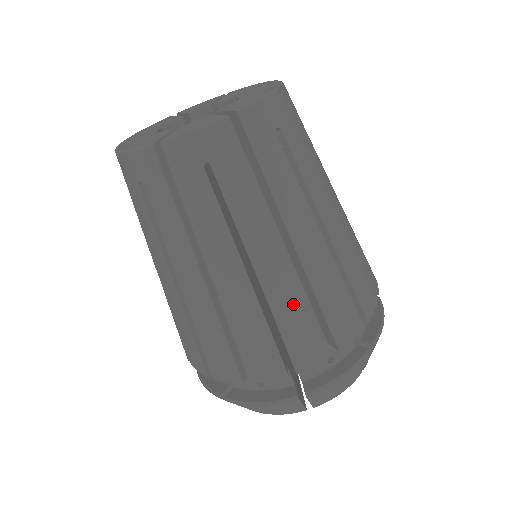
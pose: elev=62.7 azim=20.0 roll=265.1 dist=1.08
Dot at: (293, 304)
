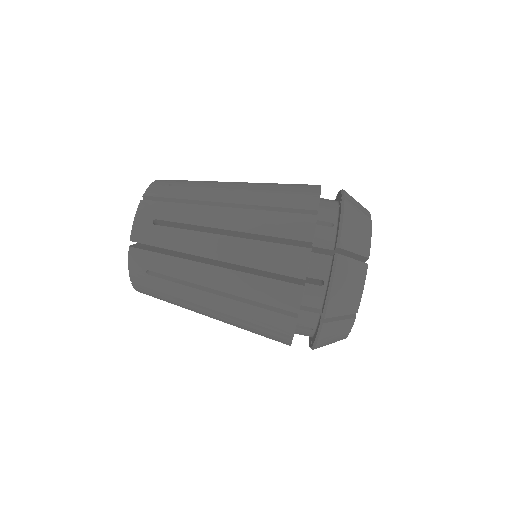
Dot at: (262, 220)
